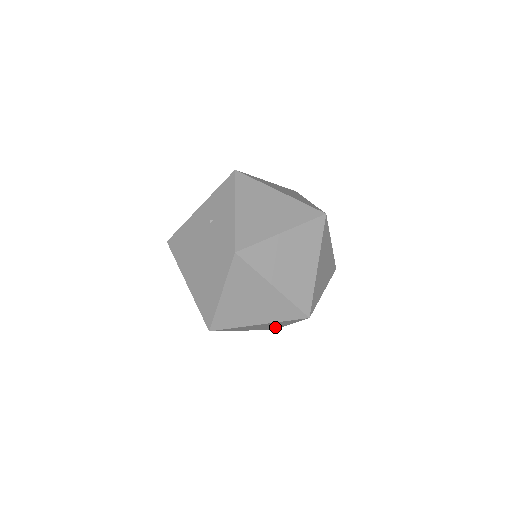
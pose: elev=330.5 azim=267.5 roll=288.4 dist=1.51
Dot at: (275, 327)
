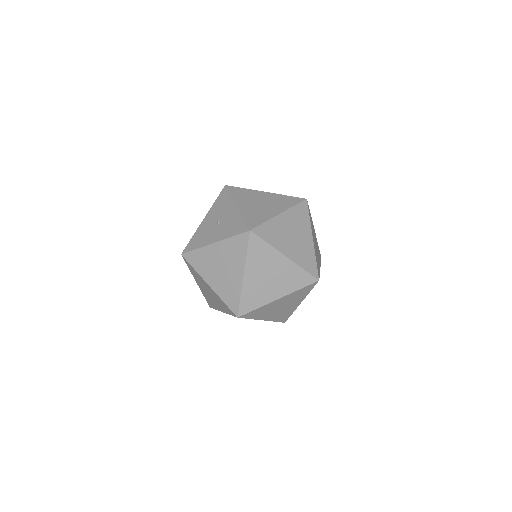
Dot at: (288, 312)
